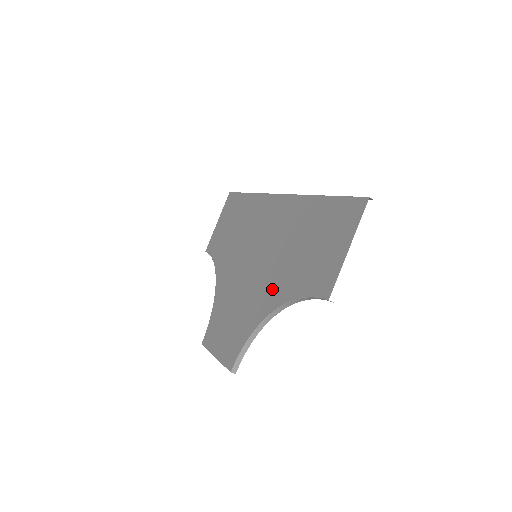
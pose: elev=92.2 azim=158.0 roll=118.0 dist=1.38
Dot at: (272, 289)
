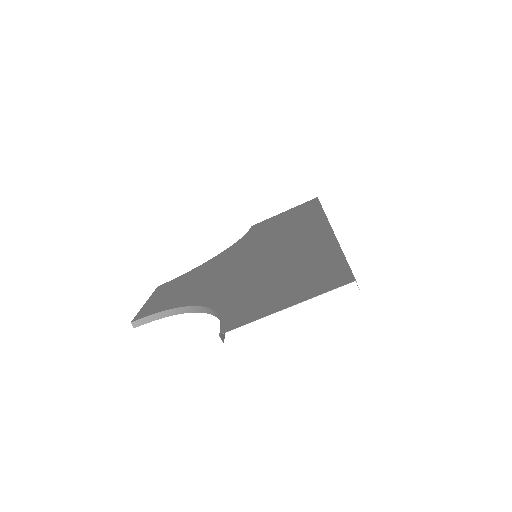
Dot at: (222, 289)
